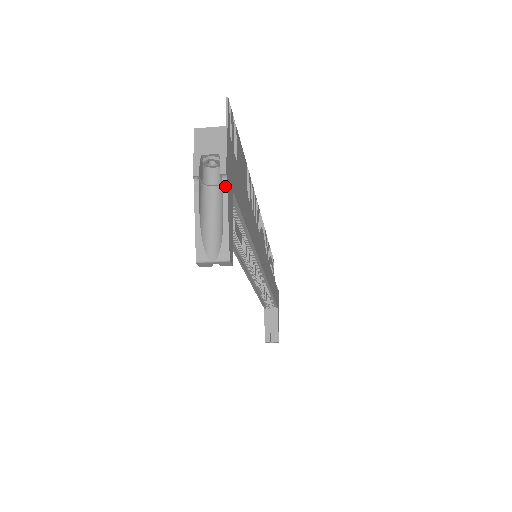
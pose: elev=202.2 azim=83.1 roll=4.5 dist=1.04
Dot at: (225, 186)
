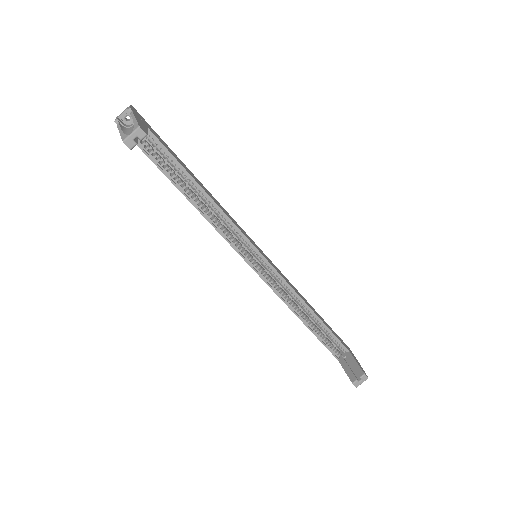
Dot at: (131, 112)
